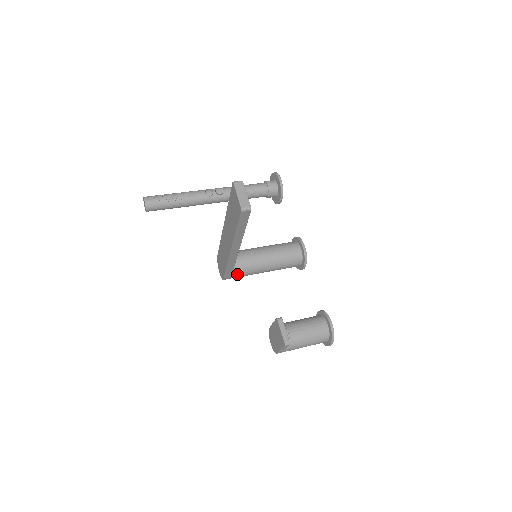
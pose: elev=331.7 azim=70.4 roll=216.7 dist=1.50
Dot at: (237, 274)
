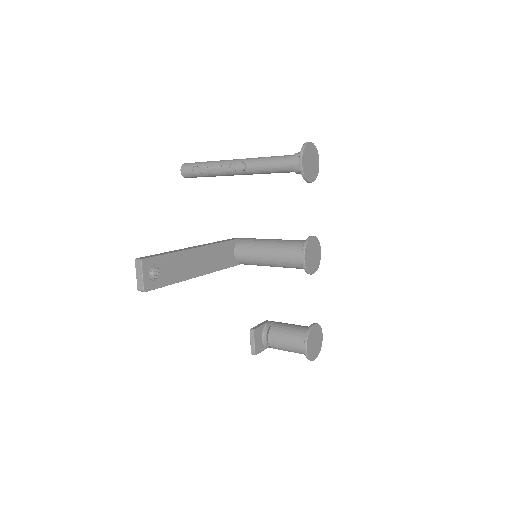
Dot at: (245, 264)
